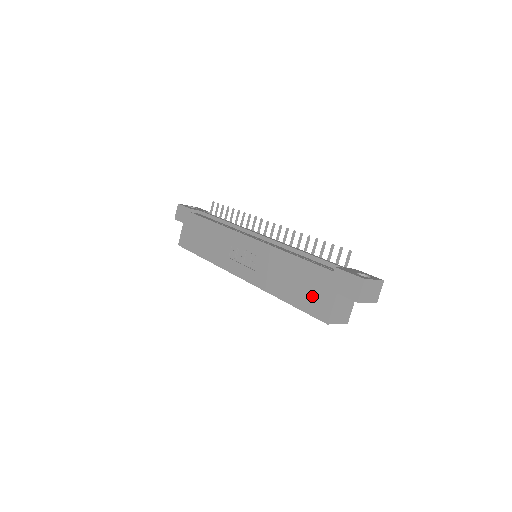
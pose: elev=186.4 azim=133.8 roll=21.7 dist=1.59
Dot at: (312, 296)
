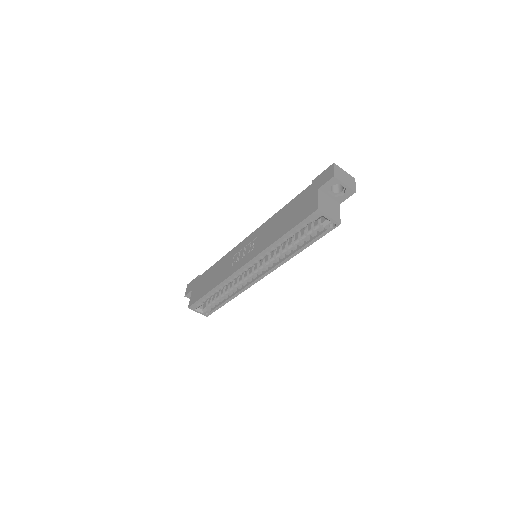
Dot at: (301, 210)
